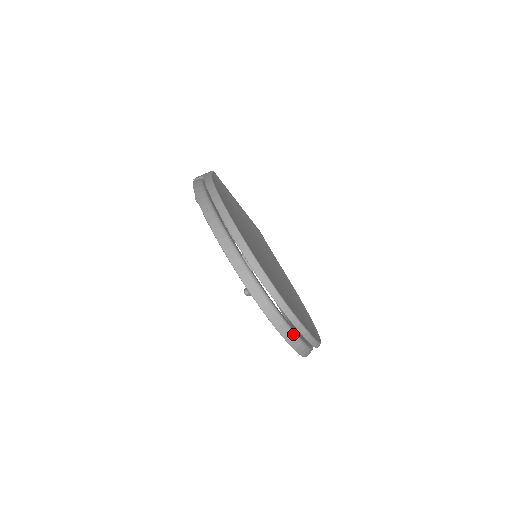
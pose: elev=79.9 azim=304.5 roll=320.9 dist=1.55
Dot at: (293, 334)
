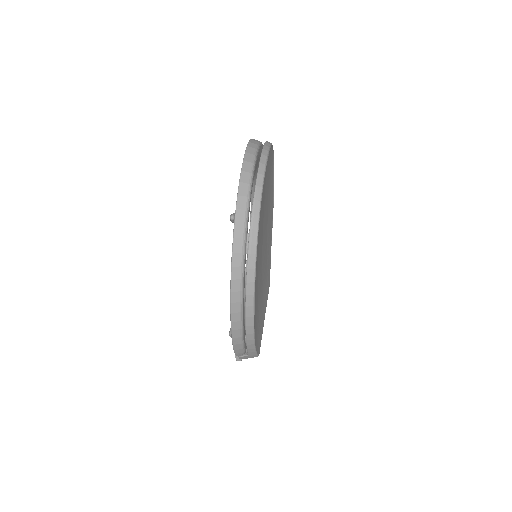
Dot at: (258, 144)
